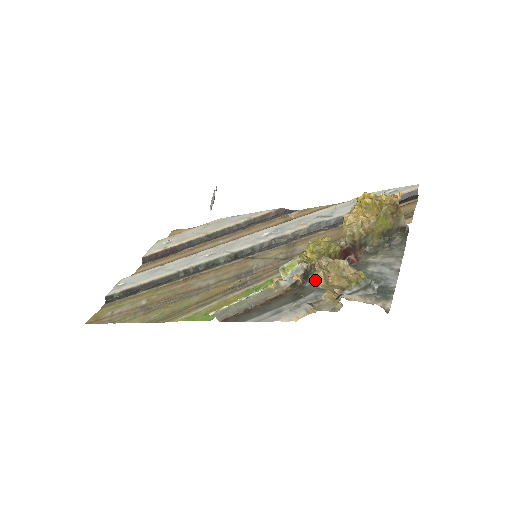
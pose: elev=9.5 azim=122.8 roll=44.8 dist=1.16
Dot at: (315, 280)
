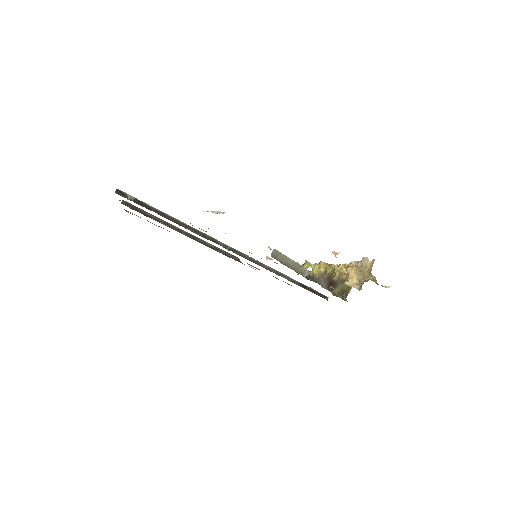
Dot at: (354, 267)
